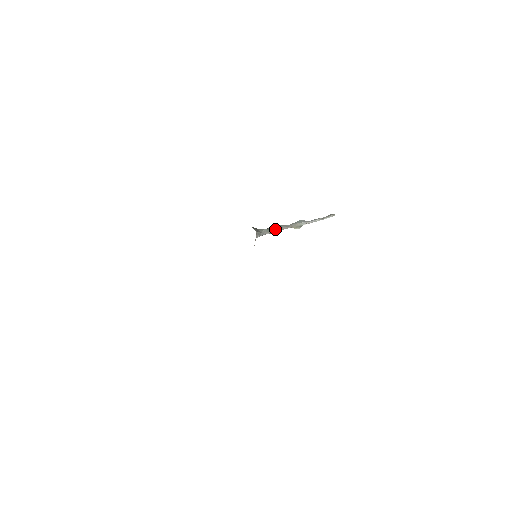
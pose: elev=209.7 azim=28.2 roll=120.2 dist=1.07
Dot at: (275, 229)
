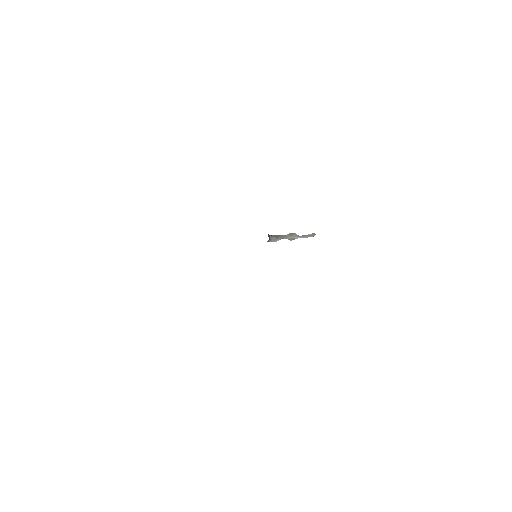
Dot at: (280, 239)
